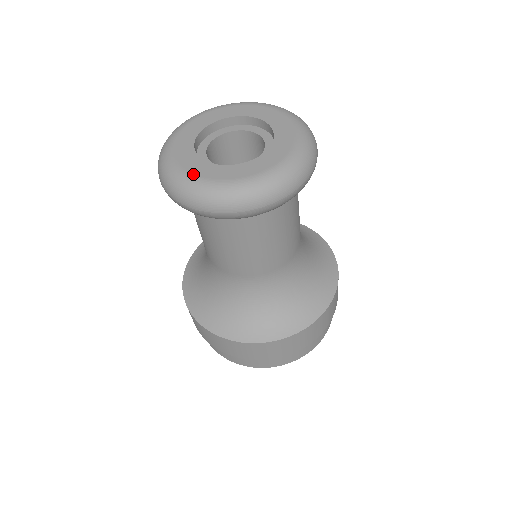
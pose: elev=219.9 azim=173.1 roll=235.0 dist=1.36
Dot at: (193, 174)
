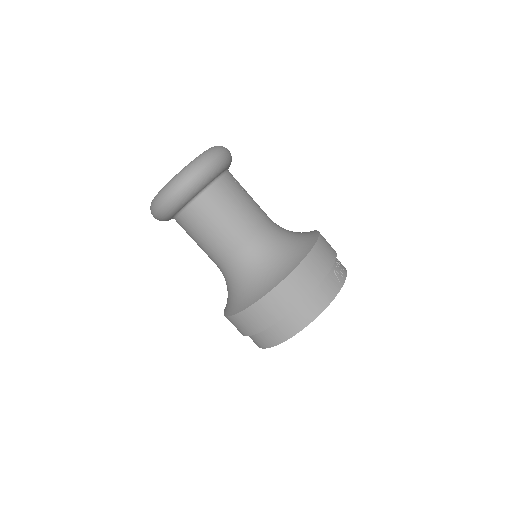
Dot at: occluded
